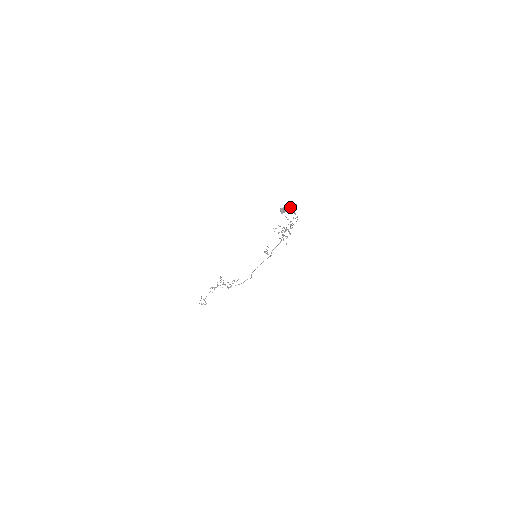
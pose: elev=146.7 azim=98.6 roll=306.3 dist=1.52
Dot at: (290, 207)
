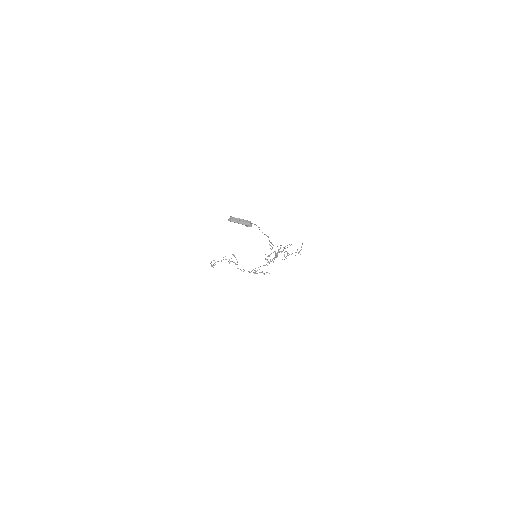
Dot at: (242, 221)
